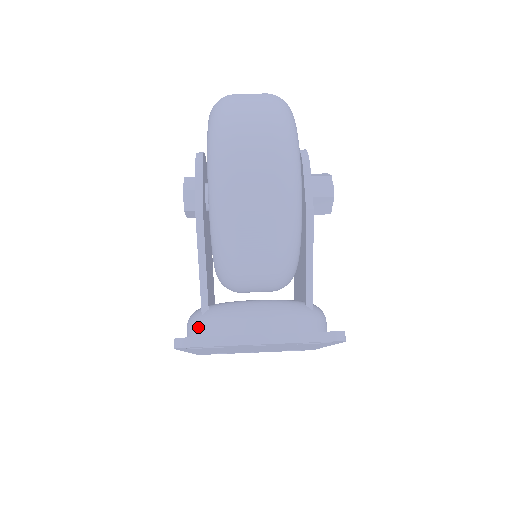
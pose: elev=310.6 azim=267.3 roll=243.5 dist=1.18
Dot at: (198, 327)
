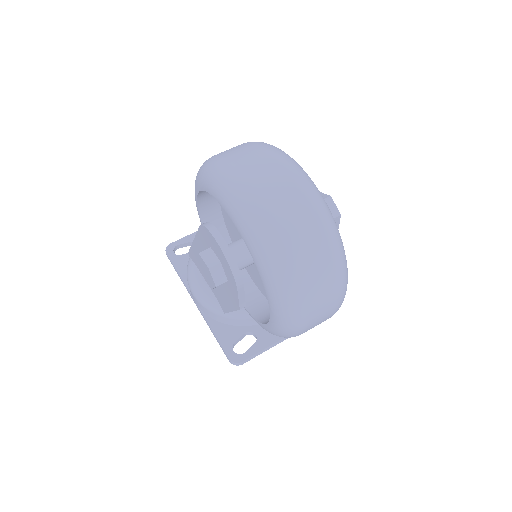
Dot at: (222, 318)
